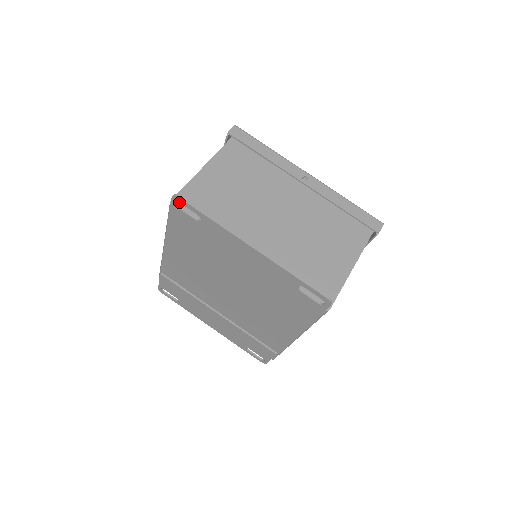
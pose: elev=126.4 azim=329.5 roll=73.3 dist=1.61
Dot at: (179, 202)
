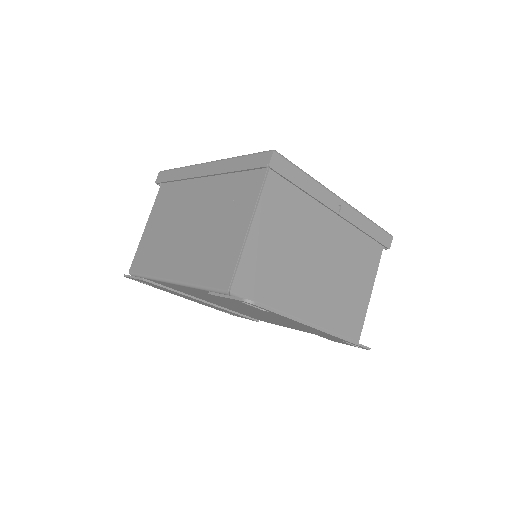
Dot at: occluded
